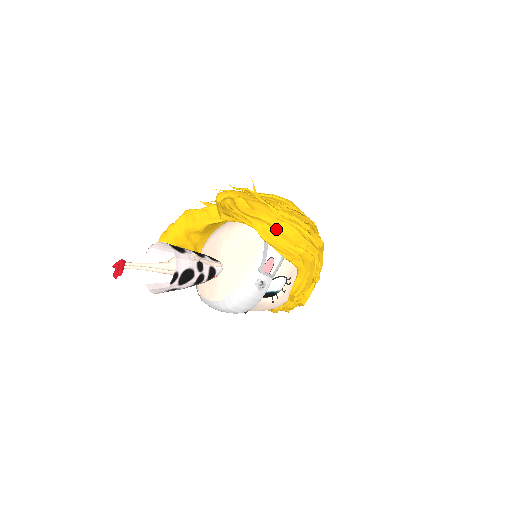
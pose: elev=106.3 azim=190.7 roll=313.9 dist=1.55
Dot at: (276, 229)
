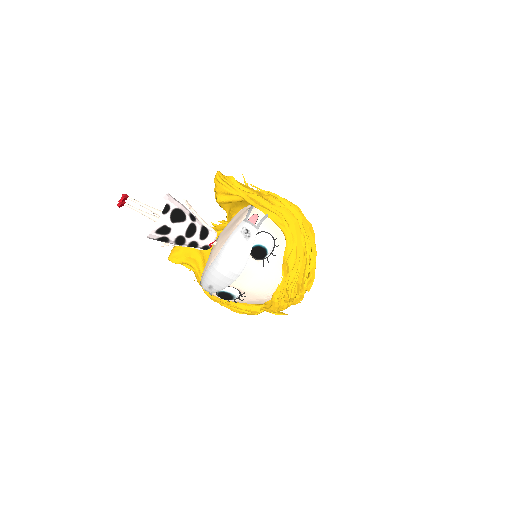
Dot at: (260, 196)
